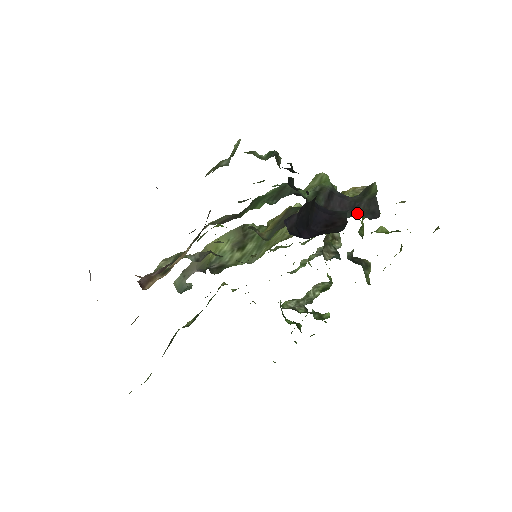
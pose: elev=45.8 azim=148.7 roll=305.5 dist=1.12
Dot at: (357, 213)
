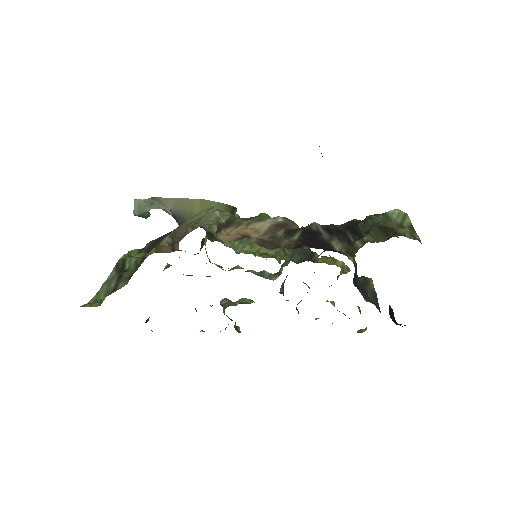
Dot at: (371, 301)
